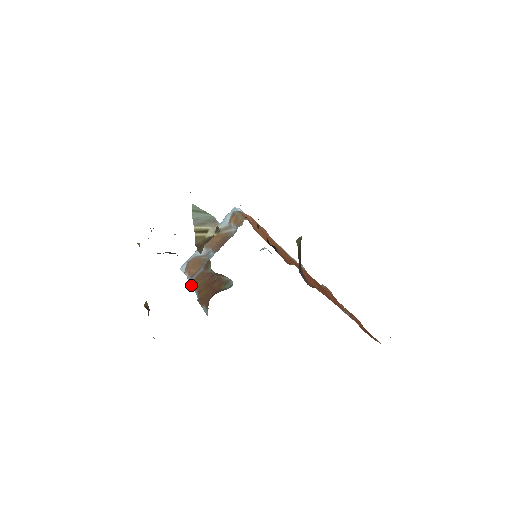
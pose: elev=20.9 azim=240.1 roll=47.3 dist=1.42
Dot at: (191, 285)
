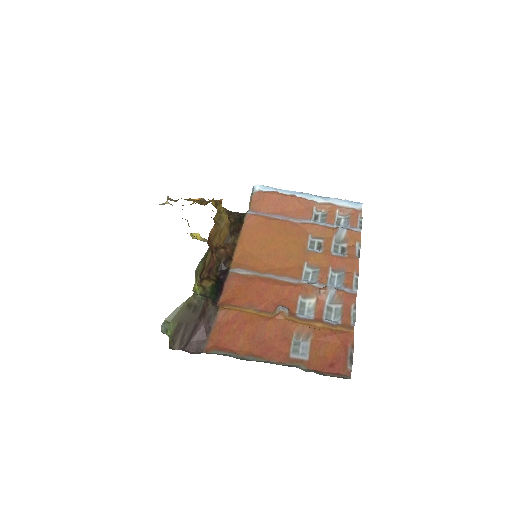
Dot at: occluded
